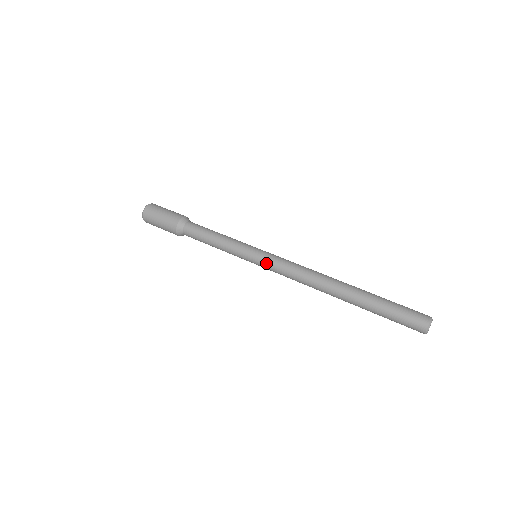
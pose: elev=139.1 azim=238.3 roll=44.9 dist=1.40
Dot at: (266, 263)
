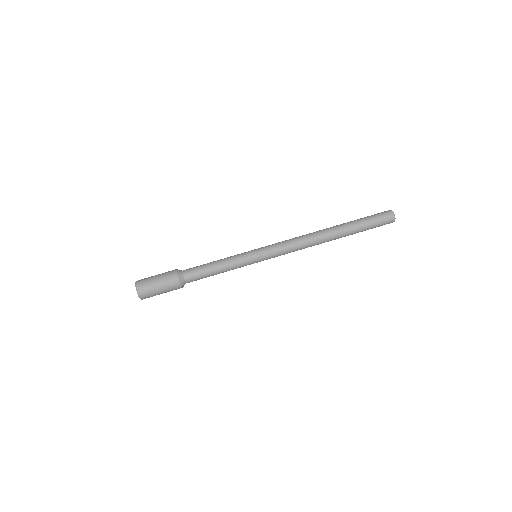
Dot at: (271, 256)
